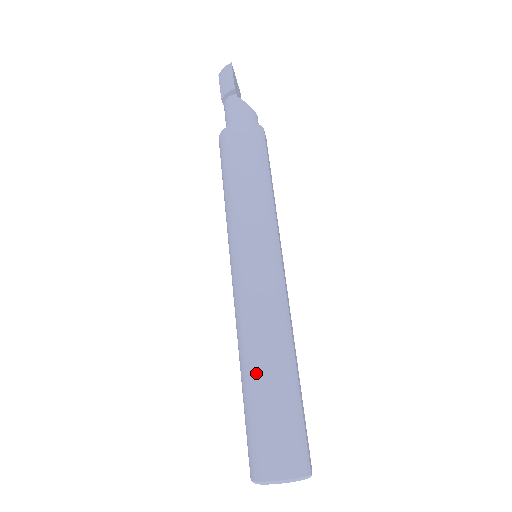
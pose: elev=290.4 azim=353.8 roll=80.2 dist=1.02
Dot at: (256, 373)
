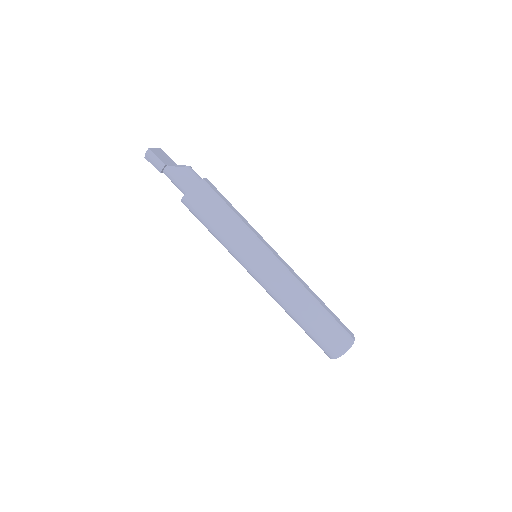
Dot at: (301, 318)
